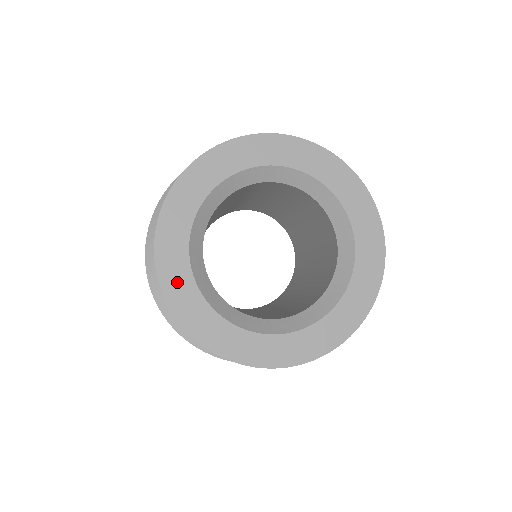
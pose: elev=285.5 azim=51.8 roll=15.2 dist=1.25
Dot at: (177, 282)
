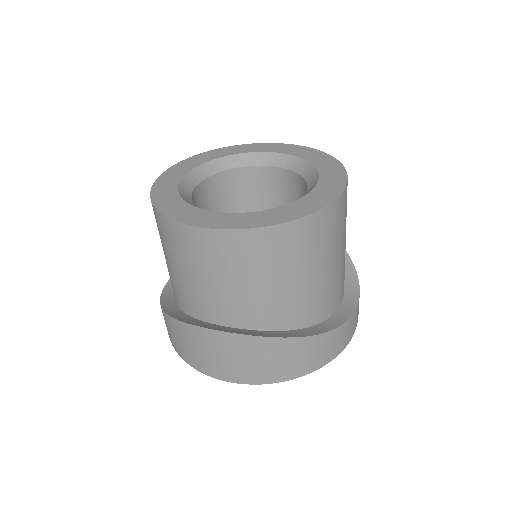
Dot at: (189, 164)
